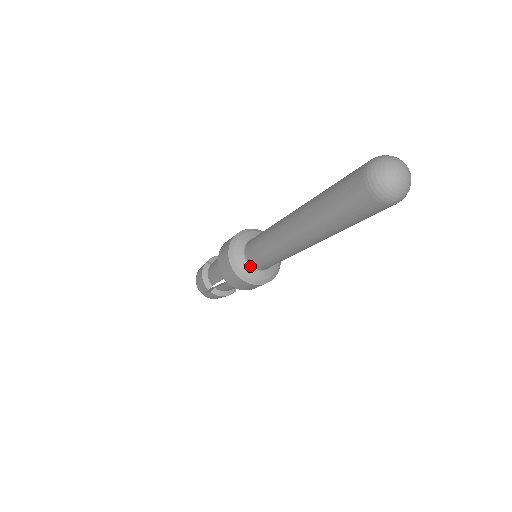
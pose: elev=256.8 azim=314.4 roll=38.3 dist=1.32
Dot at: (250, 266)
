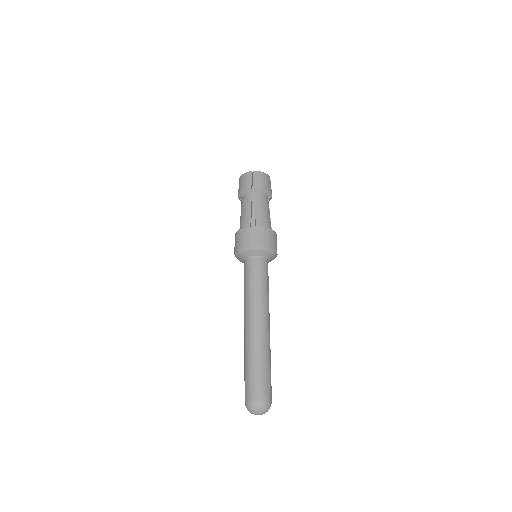
Dot at: occluded
